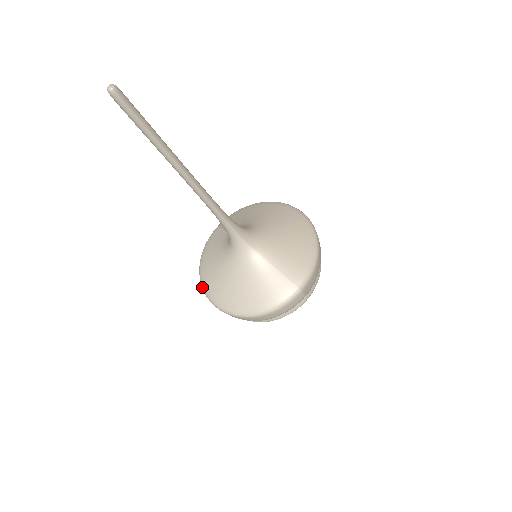
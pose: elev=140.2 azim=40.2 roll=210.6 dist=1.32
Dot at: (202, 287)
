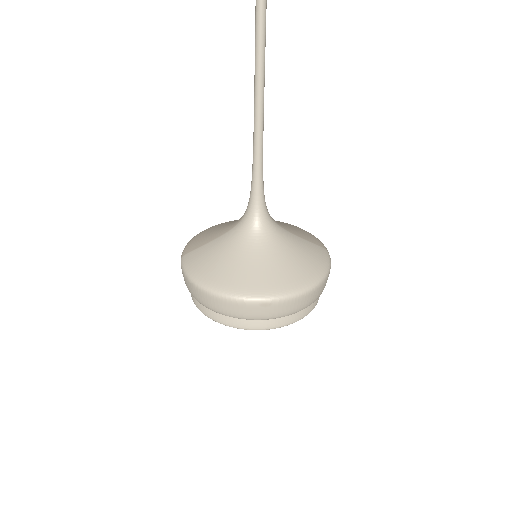
Dot at: (234, 296)
